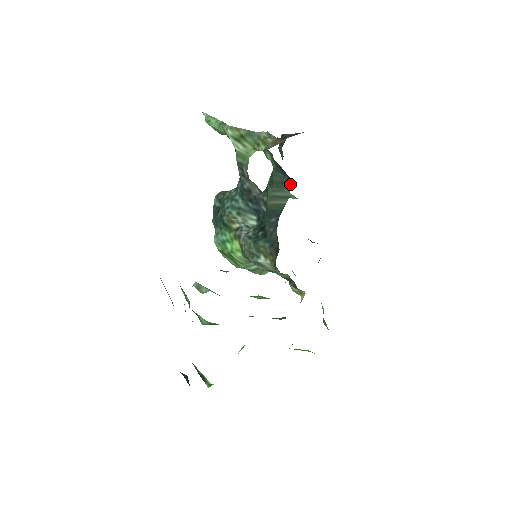
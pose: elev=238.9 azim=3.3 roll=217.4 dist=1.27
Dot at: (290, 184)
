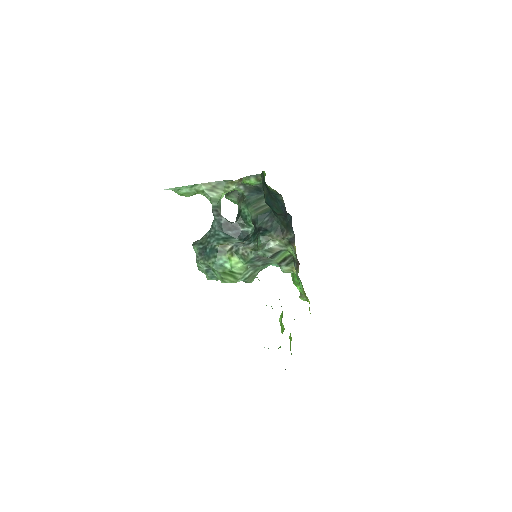
Dot at: occluded
